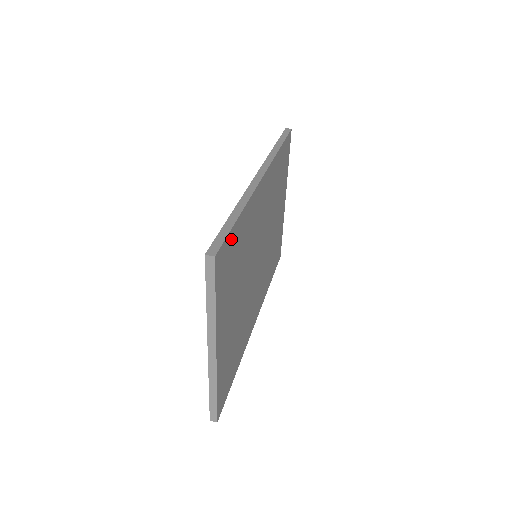
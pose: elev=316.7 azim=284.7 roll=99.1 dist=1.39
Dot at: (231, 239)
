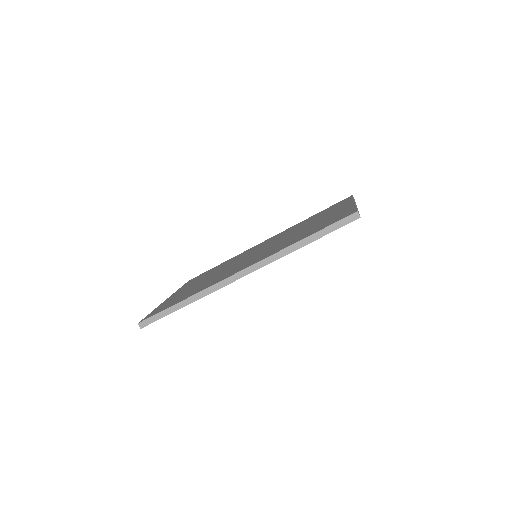
Dot at: occluded
